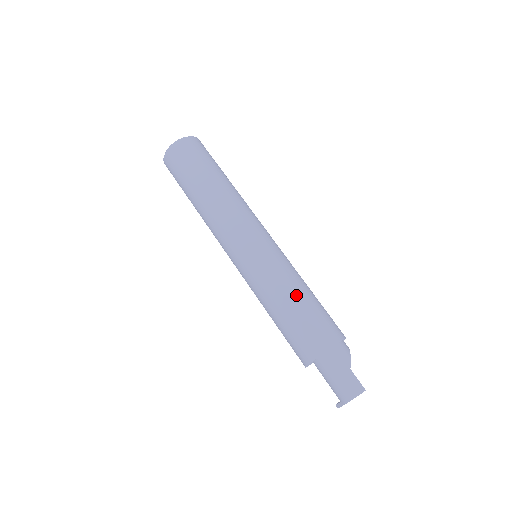
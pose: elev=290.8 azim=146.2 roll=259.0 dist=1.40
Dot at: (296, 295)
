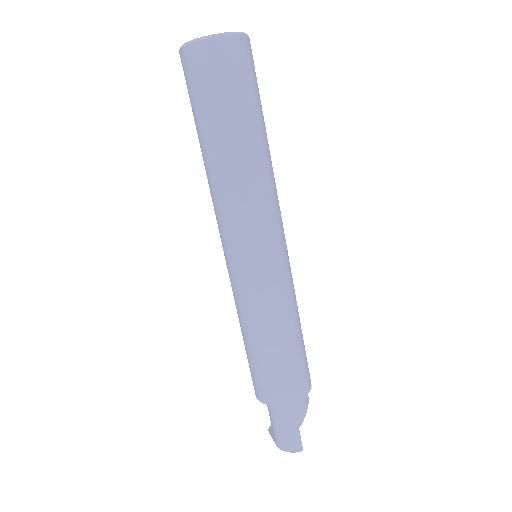
Dot at: (281, 339)
